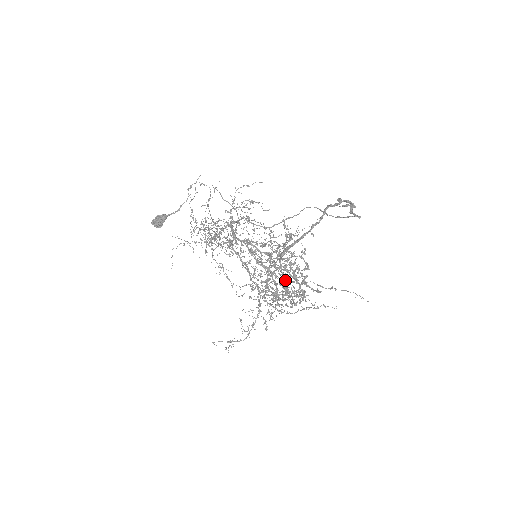
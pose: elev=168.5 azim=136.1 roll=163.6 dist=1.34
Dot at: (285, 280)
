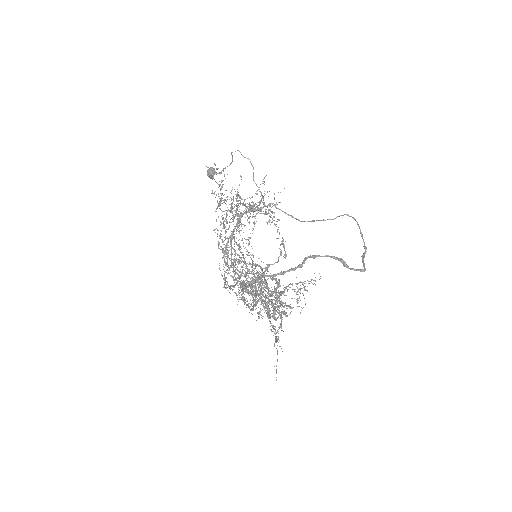
Dot at: (273, 292)
